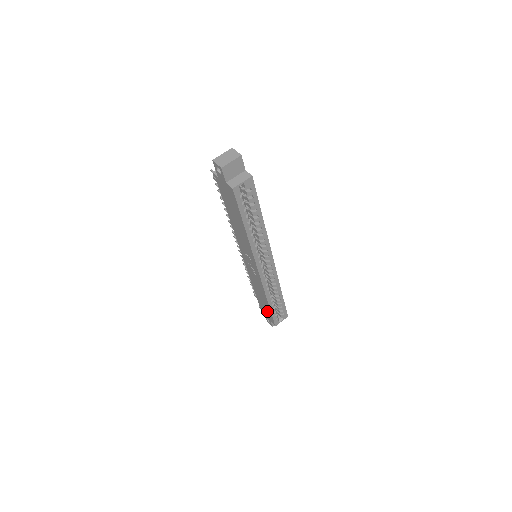
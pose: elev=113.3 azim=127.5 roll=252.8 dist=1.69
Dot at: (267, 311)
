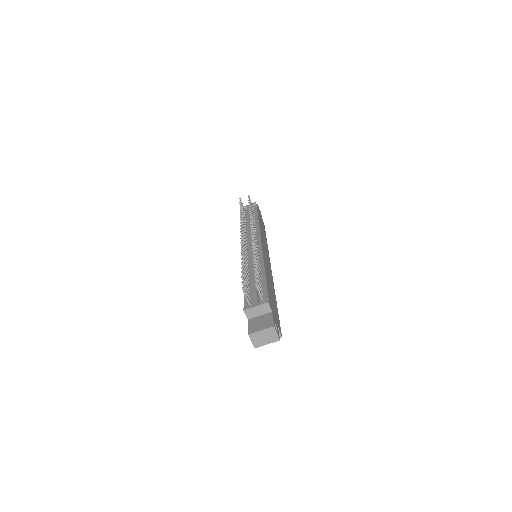
Dot at: occluded
